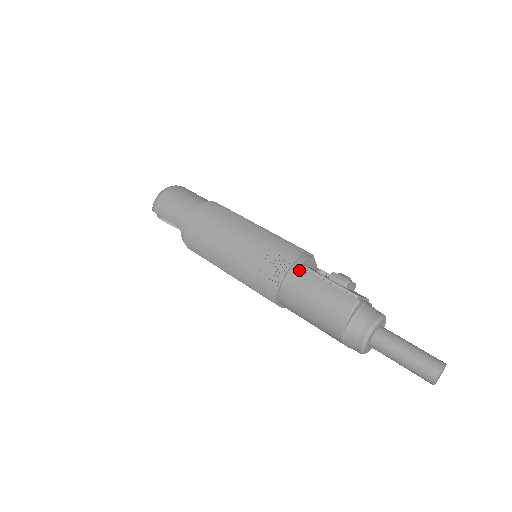
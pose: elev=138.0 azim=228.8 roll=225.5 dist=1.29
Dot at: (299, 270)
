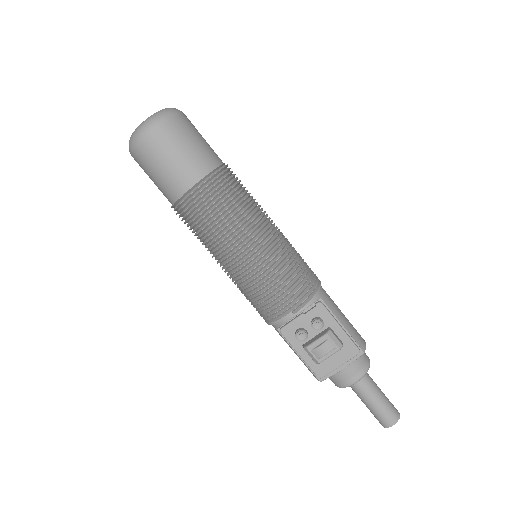
Dot at: (276, 330)
